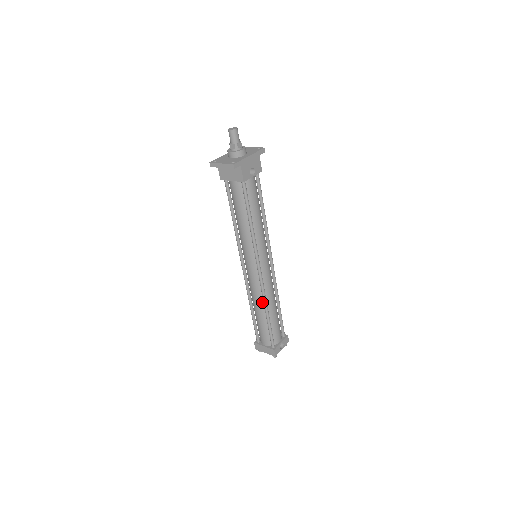
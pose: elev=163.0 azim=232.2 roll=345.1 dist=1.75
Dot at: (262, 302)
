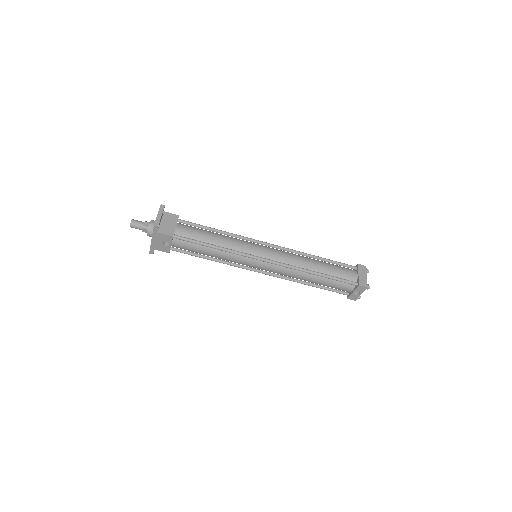
Dot at: occluded
